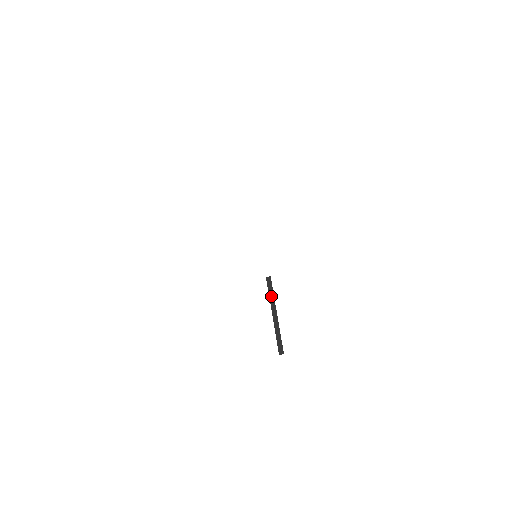
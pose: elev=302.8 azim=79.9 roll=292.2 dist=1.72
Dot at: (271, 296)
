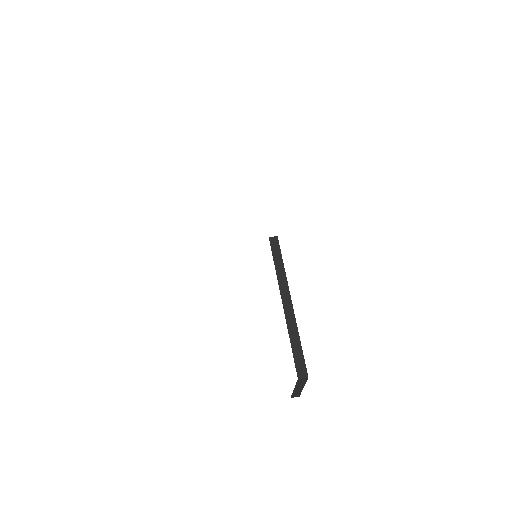
Dot at: (279, 268)
